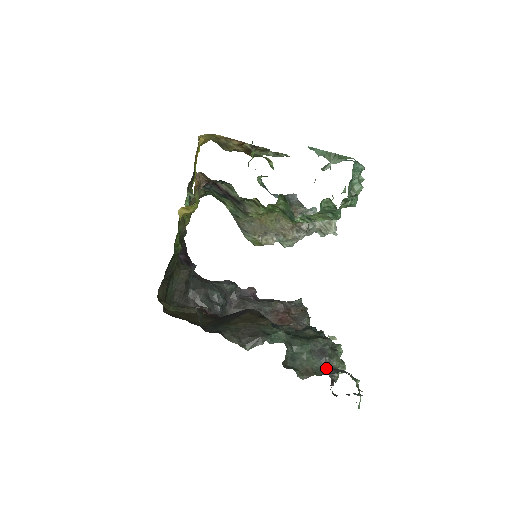
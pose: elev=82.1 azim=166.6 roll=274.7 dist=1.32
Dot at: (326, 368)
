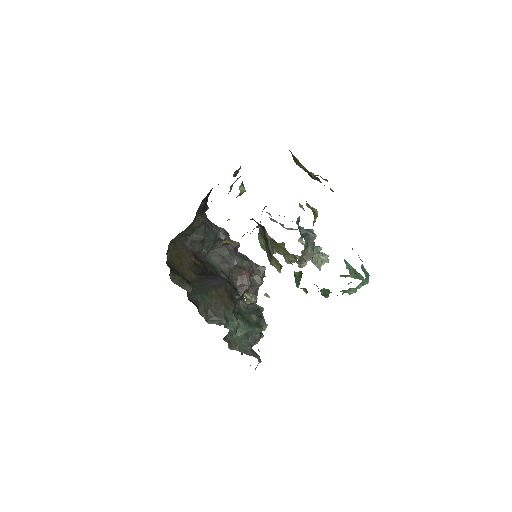
Dot at: (248, 348)
